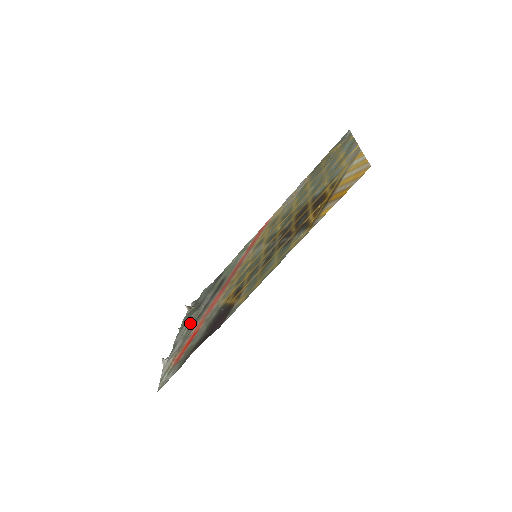
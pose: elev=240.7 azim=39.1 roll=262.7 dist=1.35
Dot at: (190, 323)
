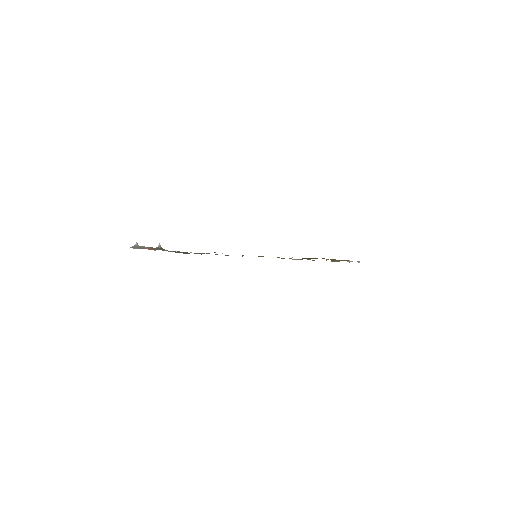
Dot at: occluded
